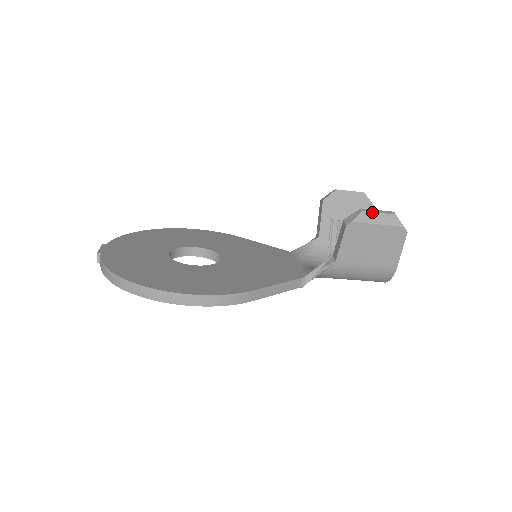
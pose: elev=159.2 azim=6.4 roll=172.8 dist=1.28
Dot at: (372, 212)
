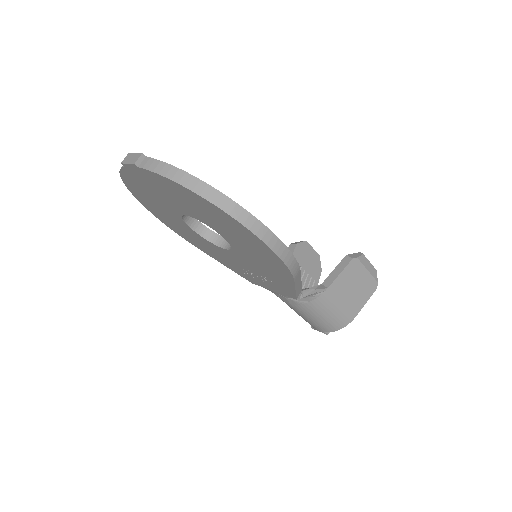
Dot at: (367, 259)
